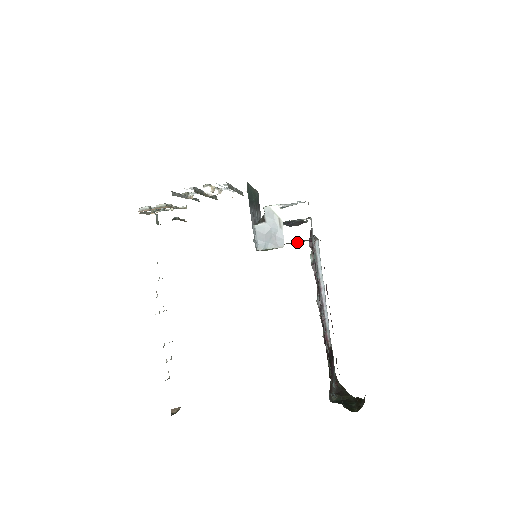
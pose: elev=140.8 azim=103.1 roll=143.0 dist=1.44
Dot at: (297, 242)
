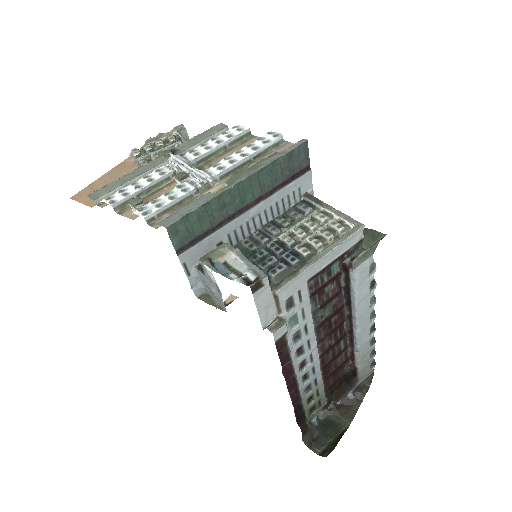
Dot at: occluded
